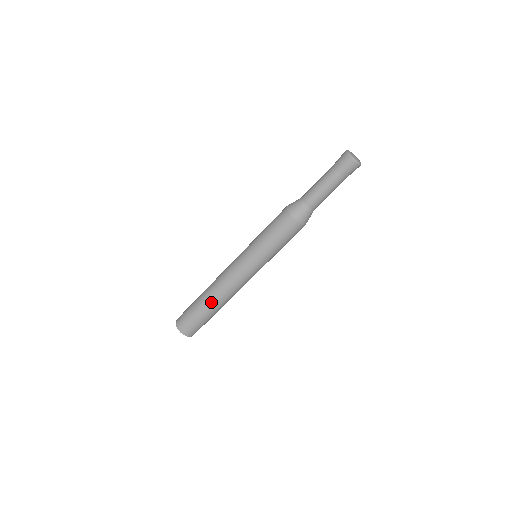
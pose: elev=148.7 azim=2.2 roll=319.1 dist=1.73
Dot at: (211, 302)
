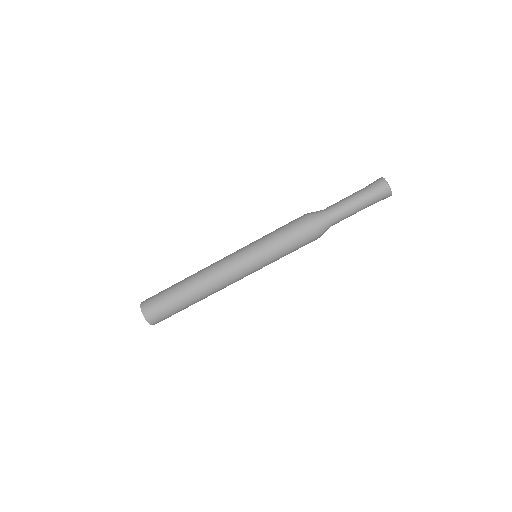
Dot at: (188, 282)
